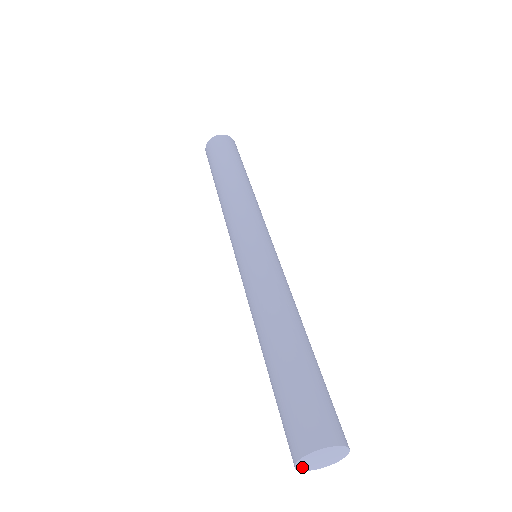
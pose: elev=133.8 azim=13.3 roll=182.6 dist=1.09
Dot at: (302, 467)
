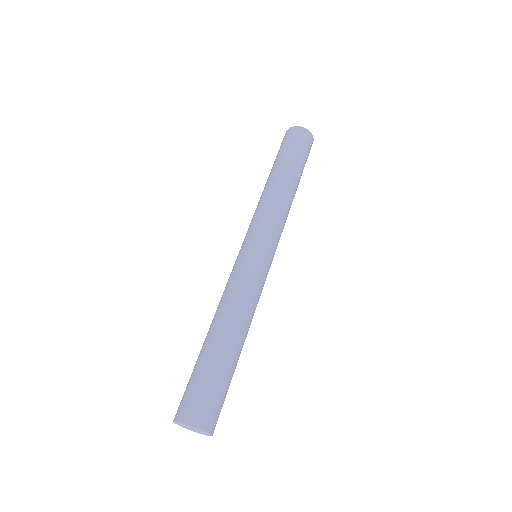
Dot at: (180, 425)
